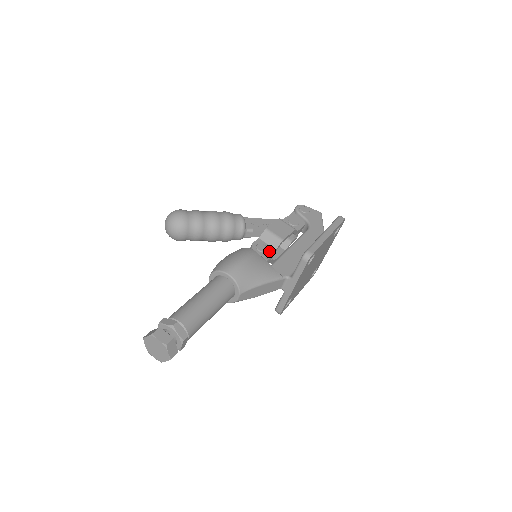
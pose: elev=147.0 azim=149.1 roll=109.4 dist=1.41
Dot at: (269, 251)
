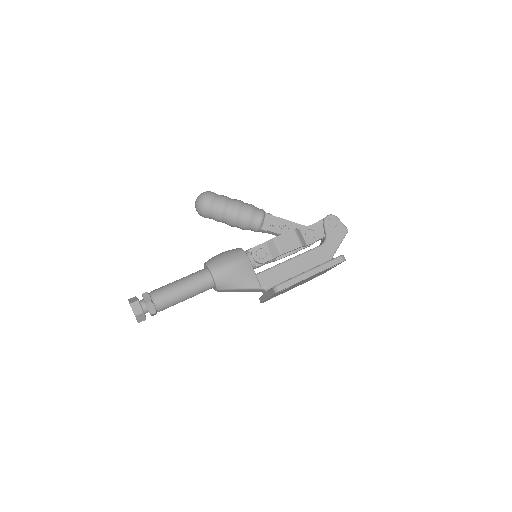
Dot at: (266, 259)
